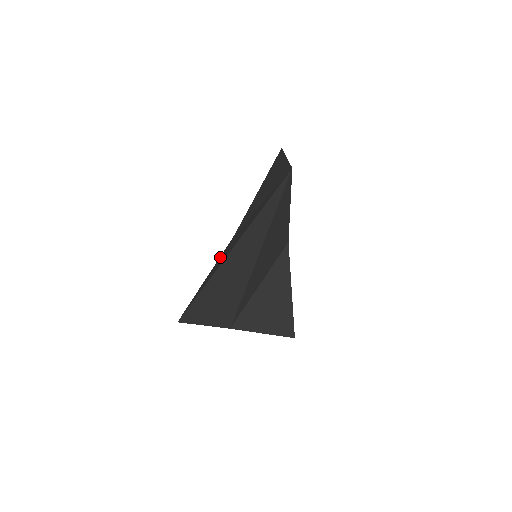
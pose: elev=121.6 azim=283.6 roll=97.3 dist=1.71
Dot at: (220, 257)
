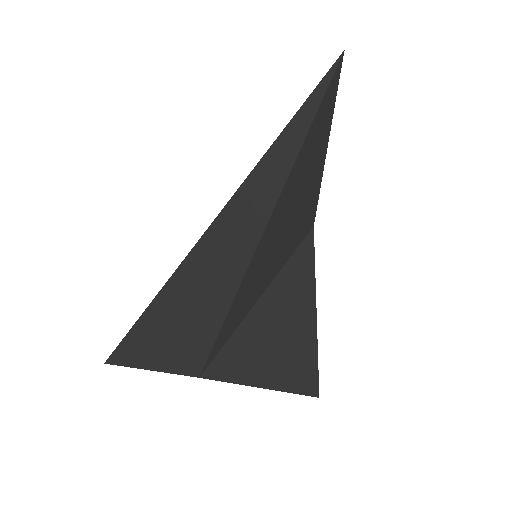
Dot at: occluded
